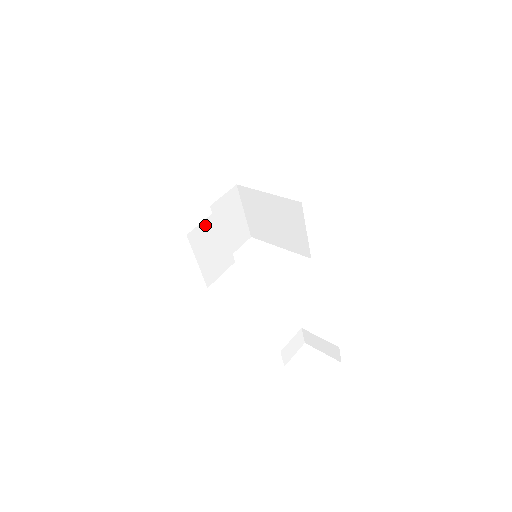
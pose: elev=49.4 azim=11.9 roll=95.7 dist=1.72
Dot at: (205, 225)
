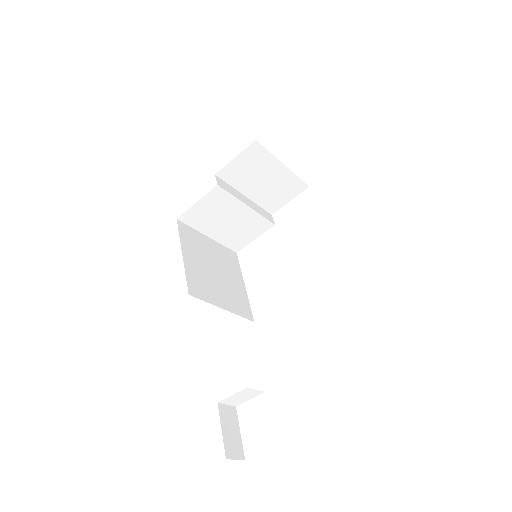
Dot at: (203, 204)
